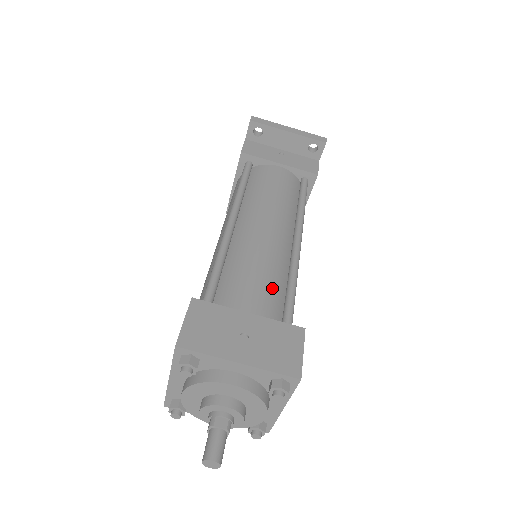
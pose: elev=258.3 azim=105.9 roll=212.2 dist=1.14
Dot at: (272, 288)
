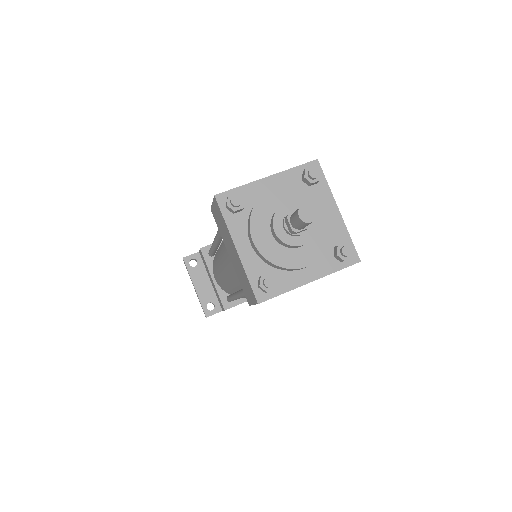
Dot at: occluded
